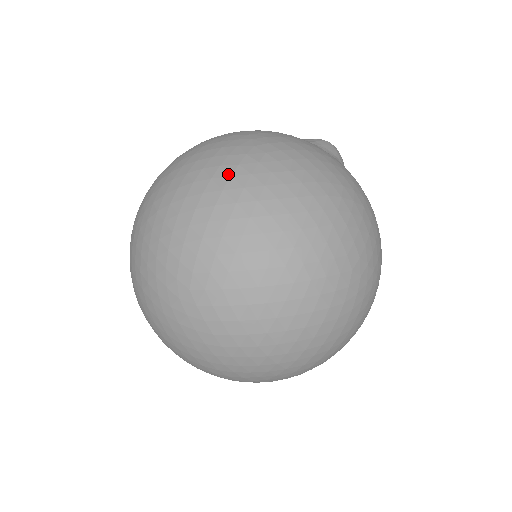
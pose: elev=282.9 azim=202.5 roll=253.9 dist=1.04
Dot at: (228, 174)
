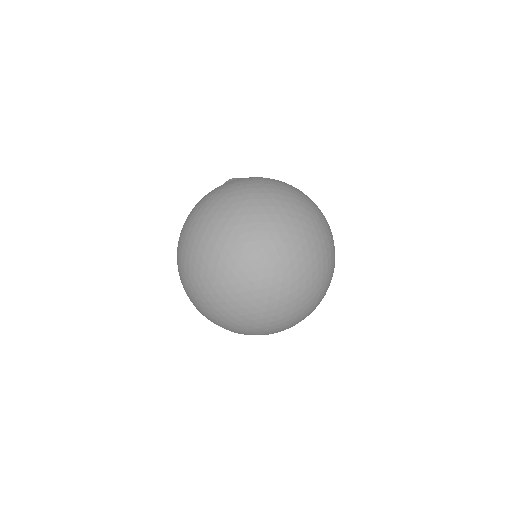
Dot at: (236, 209)
